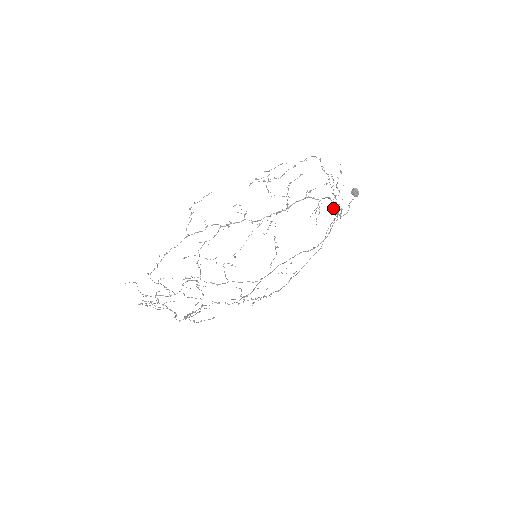
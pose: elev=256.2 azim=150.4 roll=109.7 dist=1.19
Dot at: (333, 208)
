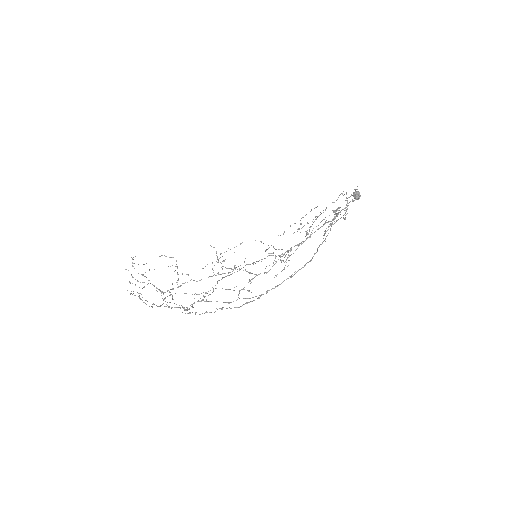
Dot at: occluded
